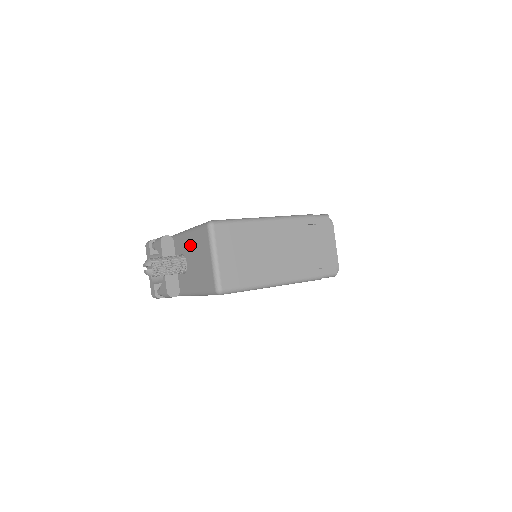
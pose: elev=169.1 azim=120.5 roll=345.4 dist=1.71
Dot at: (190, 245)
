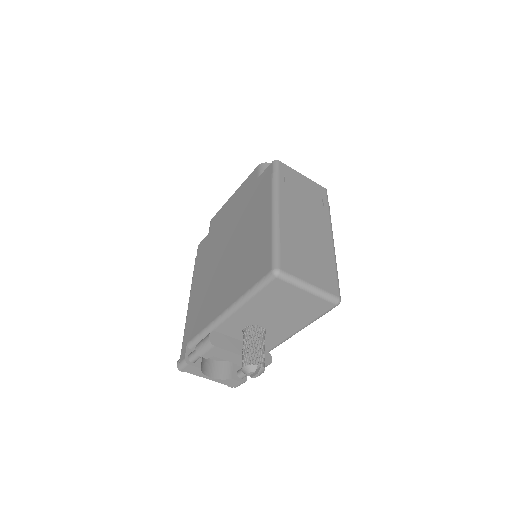
Dot at: (255, 312)
